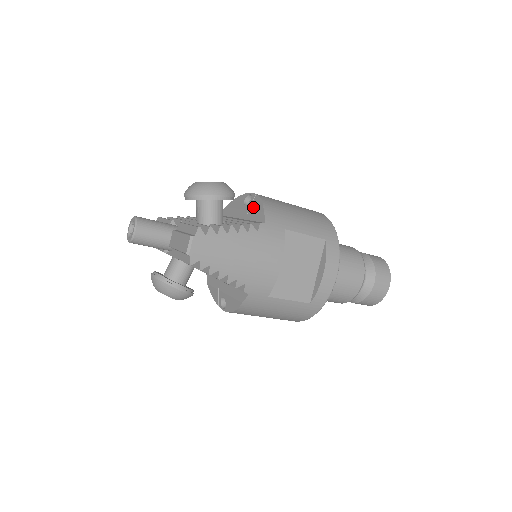
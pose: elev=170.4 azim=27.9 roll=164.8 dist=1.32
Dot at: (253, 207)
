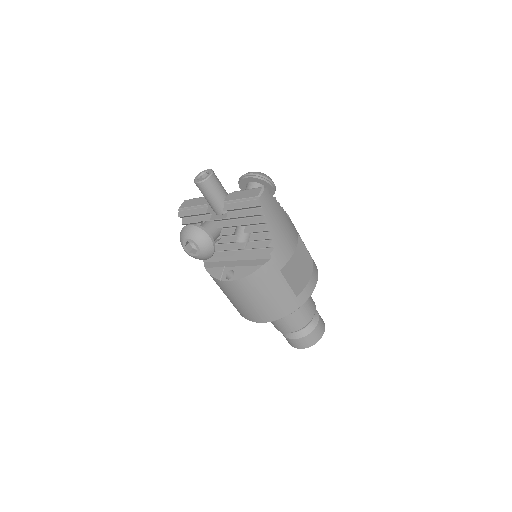
Dot at: occluded
